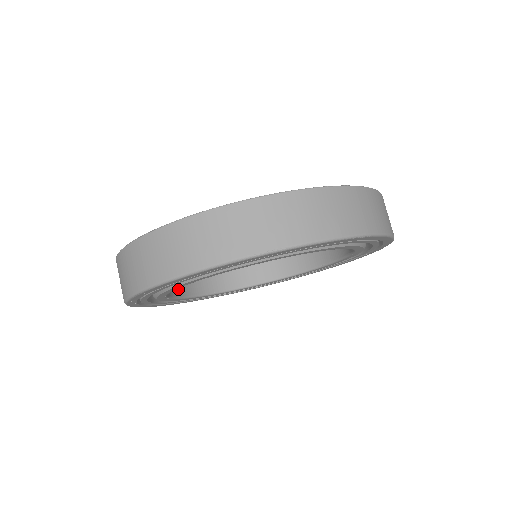
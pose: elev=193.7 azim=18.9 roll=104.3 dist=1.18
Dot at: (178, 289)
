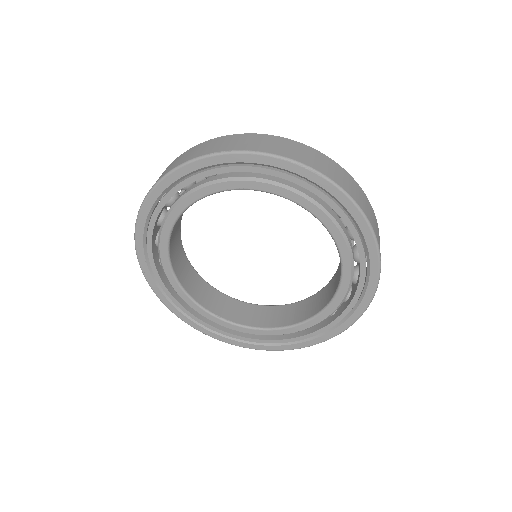
Dot at: (190, 289)
